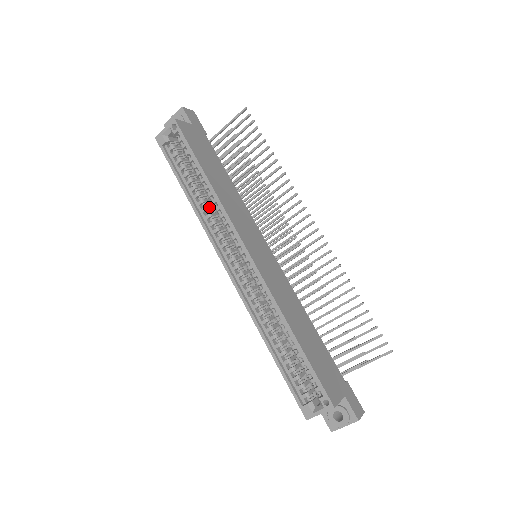
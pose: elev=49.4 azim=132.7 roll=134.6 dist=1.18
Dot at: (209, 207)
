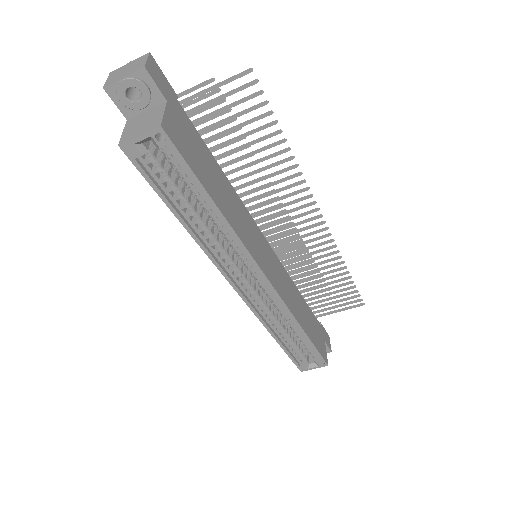
Dot at: (212, 230)
